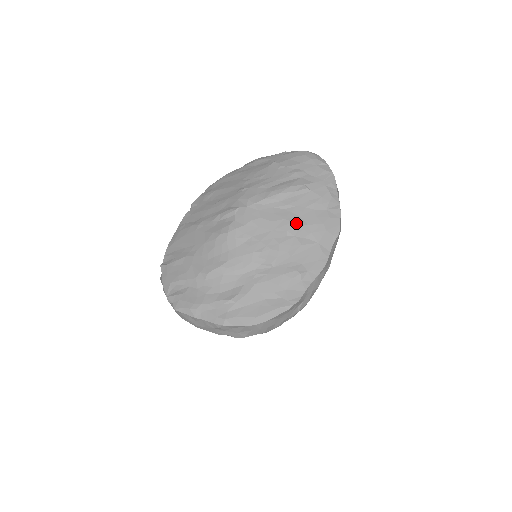
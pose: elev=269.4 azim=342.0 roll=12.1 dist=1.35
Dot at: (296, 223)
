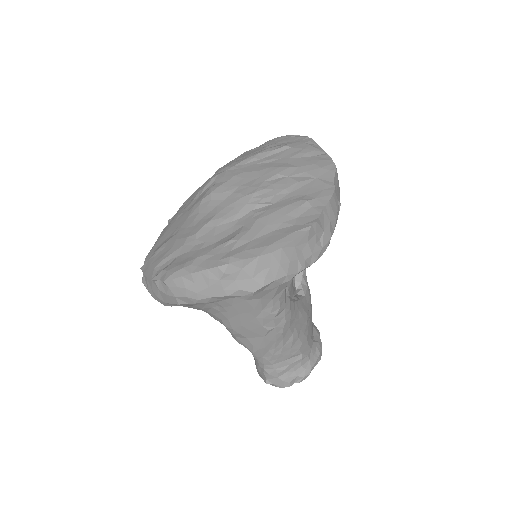
Dot at: (285, 167)
